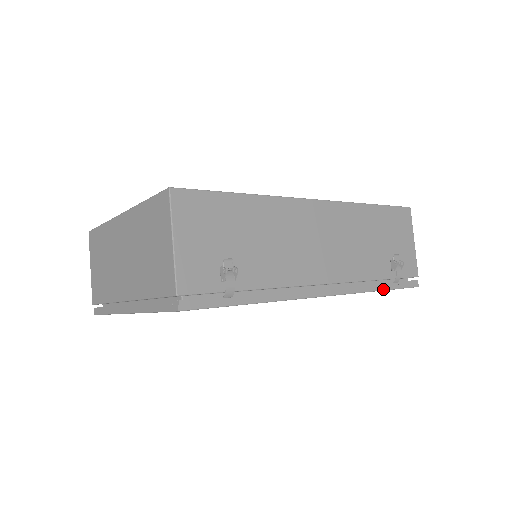
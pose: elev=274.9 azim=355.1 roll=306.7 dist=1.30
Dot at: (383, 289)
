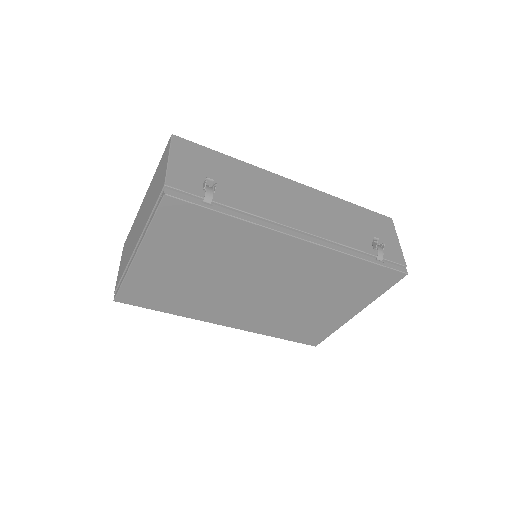
Dot at: (365, 259)
